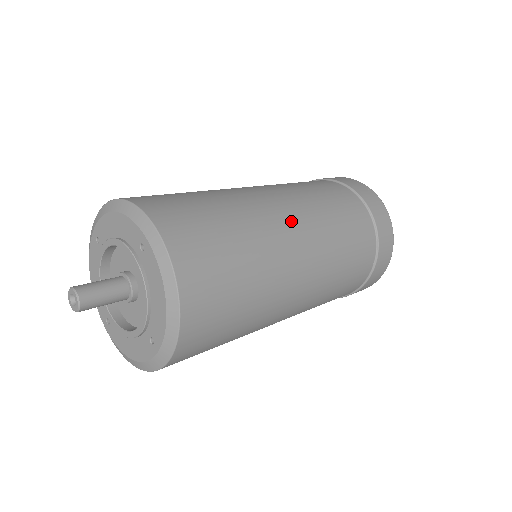
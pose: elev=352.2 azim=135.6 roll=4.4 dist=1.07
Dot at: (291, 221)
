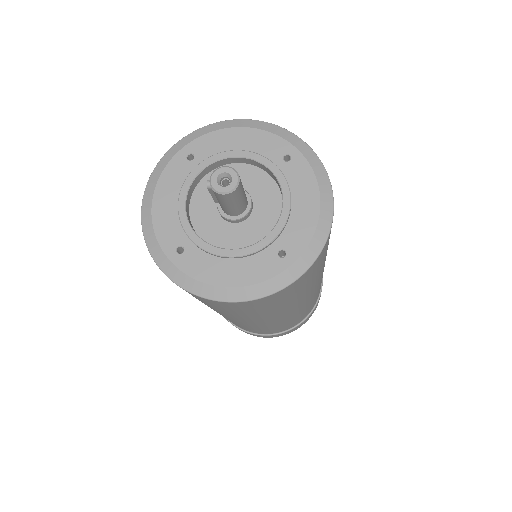
Dot at: occluded
